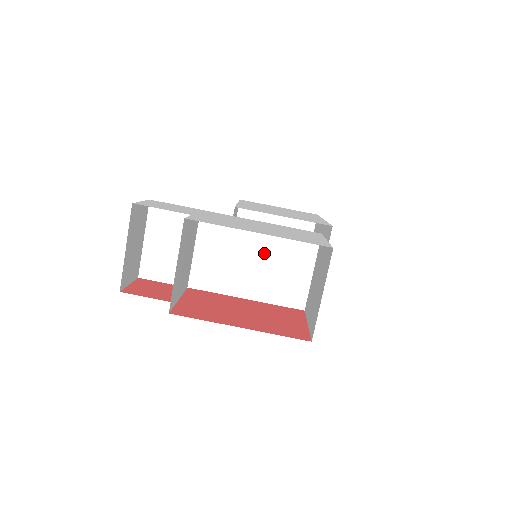
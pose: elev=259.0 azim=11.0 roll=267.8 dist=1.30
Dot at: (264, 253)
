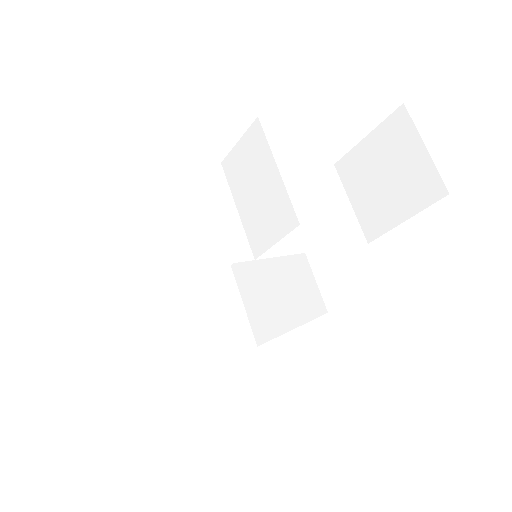
Dot at: (303, 195)
